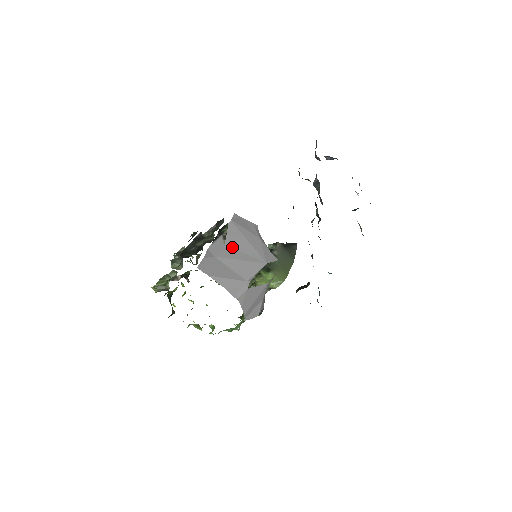
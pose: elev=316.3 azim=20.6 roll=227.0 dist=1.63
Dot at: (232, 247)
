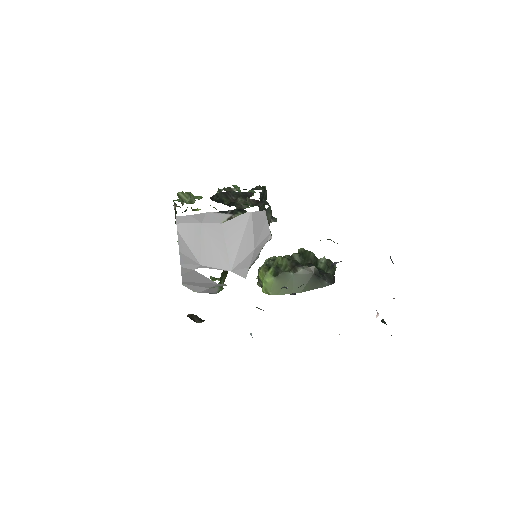
Dot at: (224, 231)
